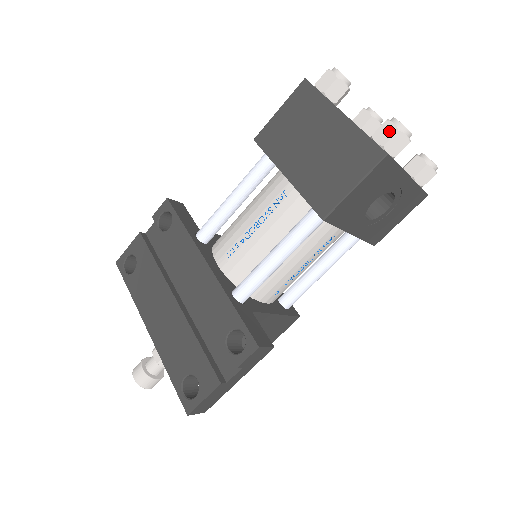
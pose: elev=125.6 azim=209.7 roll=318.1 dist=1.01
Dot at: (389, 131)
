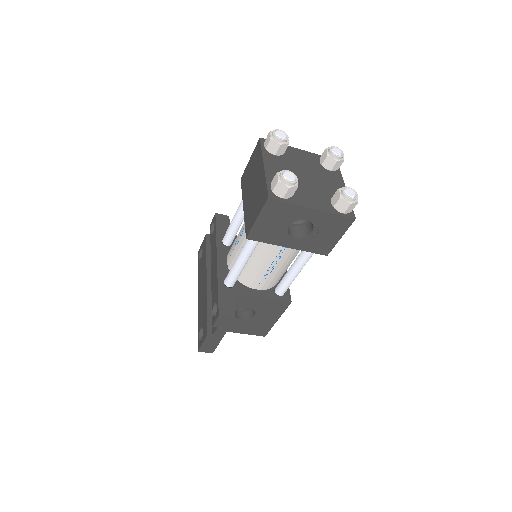
Dot at: (275, 181)
